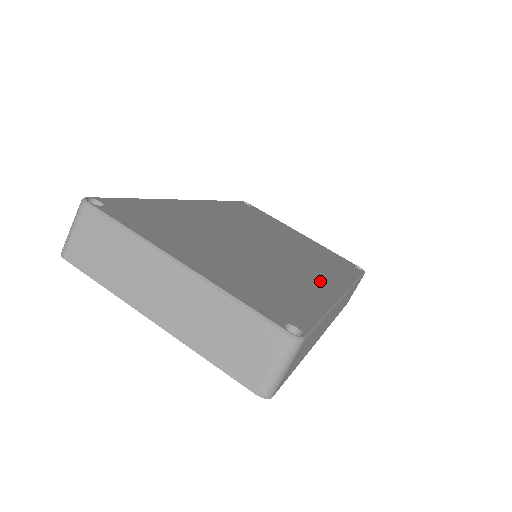
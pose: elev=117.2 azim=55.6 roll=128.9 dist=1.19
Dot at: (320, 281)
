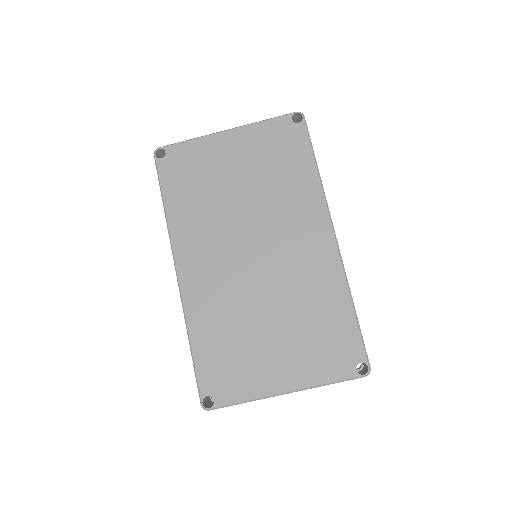
Dot at: (315, 248)
